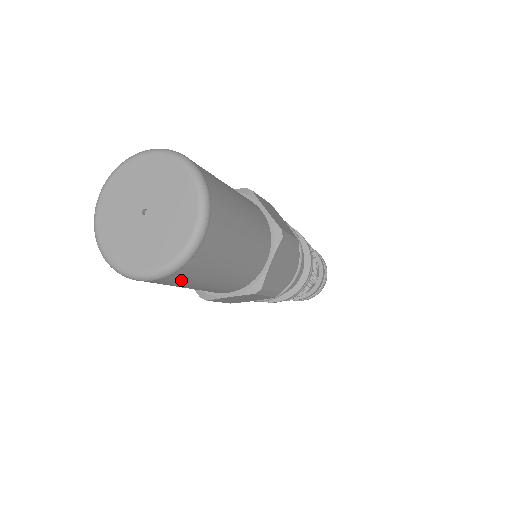
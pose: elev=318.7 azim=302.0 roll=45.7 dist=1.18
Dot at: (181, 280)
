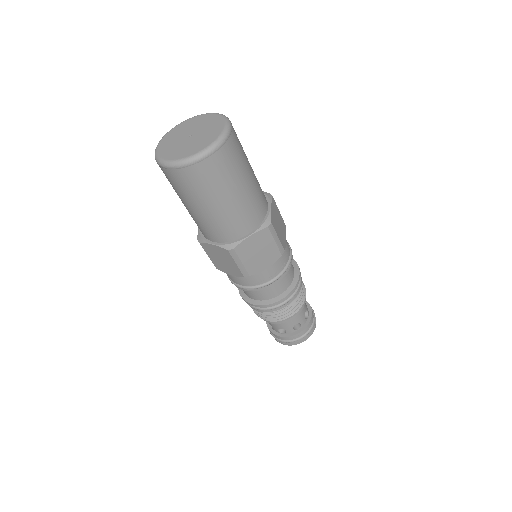
Dot at: (183, 183)
